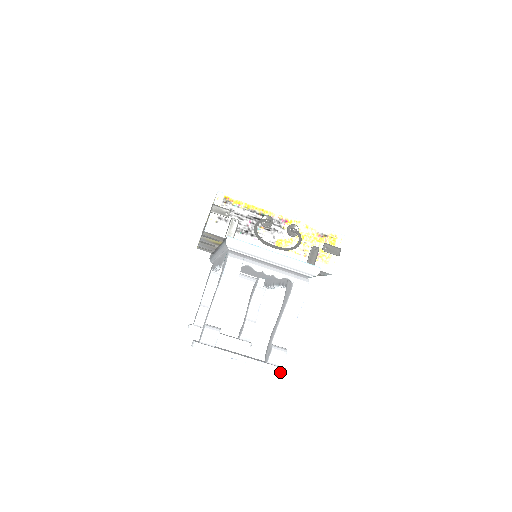
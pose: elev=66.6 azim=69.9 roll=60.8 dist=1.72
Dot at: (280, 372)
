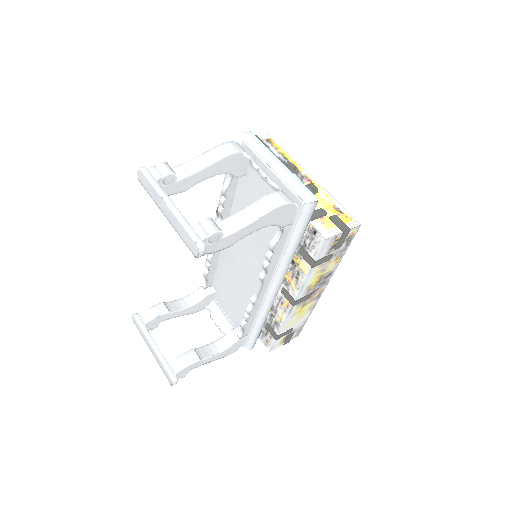
Dot at: (197, 242)
